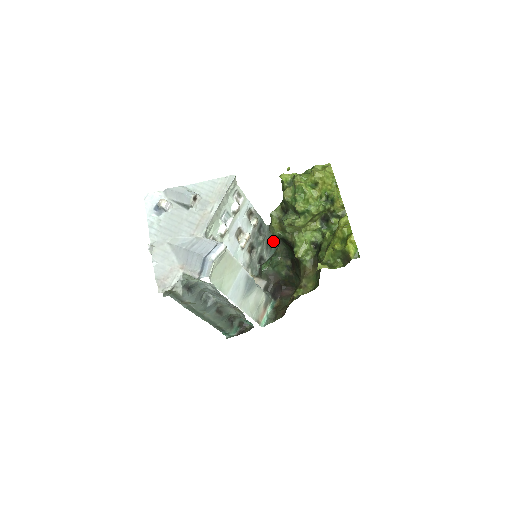
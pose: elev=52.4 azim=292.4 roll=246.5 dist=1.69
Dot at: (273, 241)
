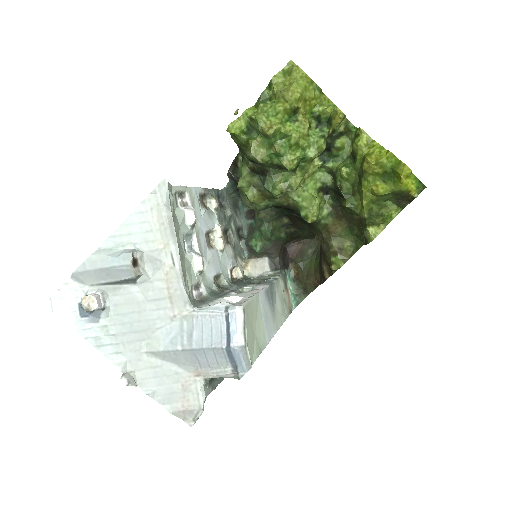
Dot at: (236, 198)
